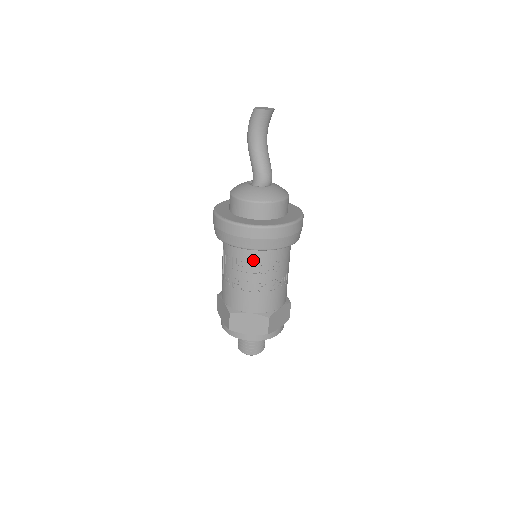
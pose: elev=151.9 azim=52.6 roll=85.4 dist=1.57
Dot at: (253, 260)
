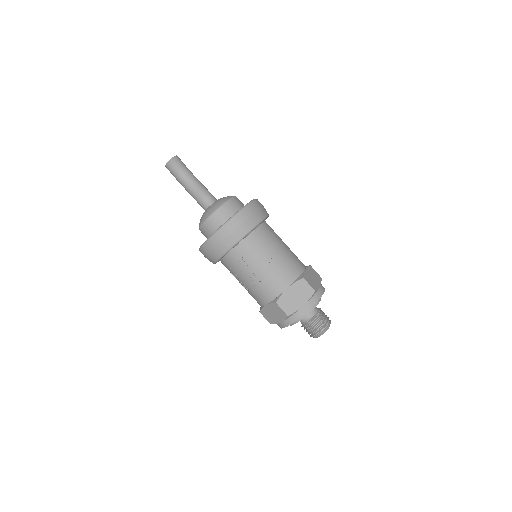
Dot at: (231, 266)
